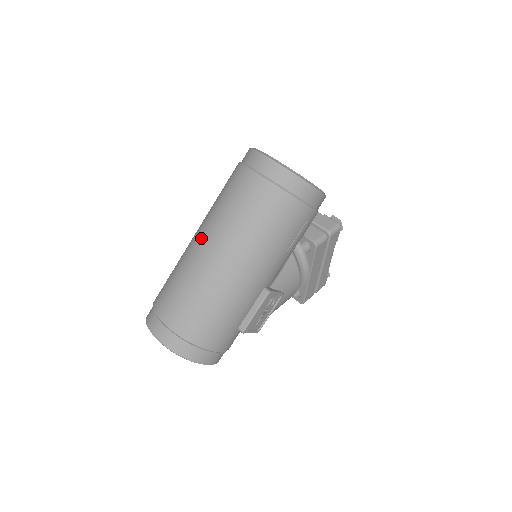
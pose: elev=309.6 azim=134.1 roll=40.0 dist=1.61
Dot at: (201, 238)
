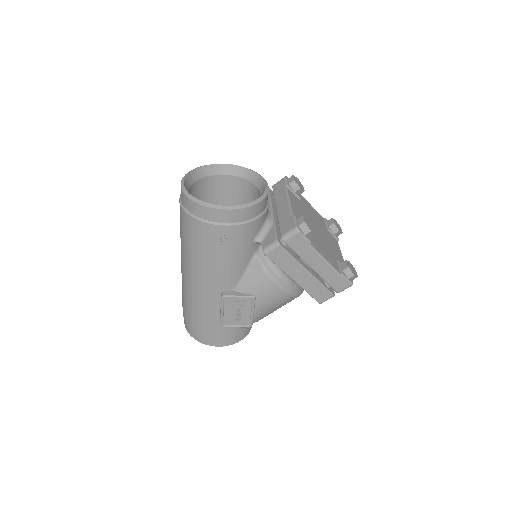
Dot at: occluded
